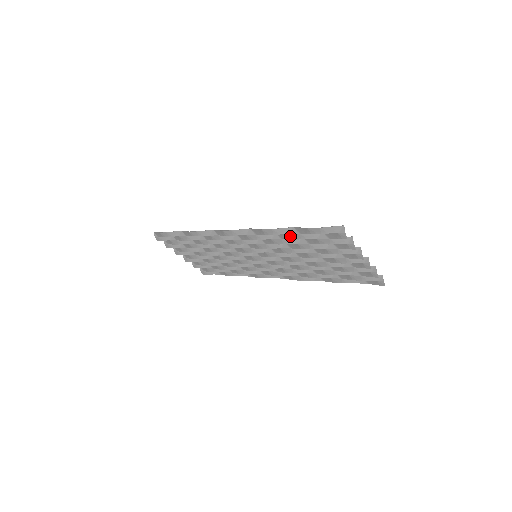
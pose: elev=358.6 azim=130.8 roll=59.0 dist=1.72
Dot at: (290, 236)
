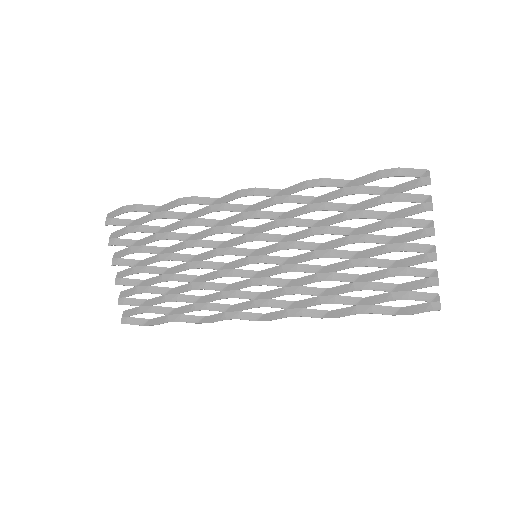
Dot at: (344, 191)
